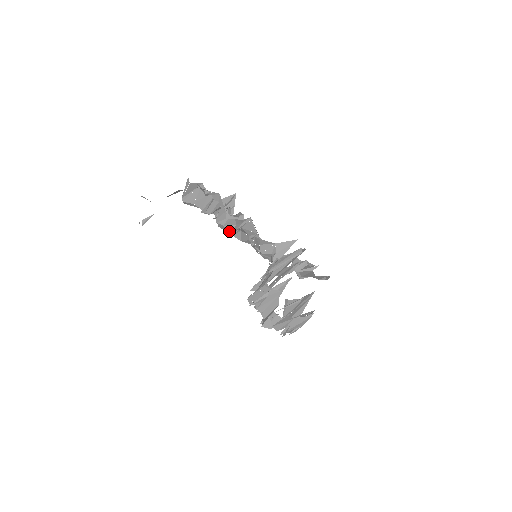
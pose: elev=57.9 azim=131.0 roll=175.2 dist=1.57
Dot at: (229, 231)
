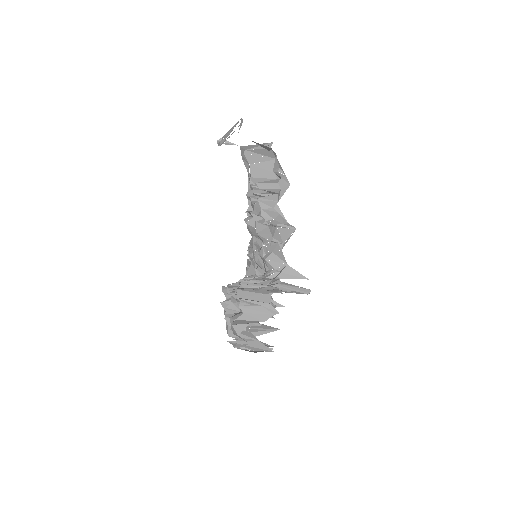
Dot at: (256, 216)
